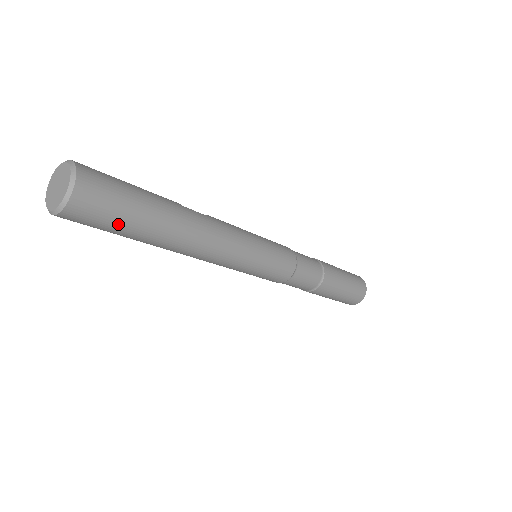
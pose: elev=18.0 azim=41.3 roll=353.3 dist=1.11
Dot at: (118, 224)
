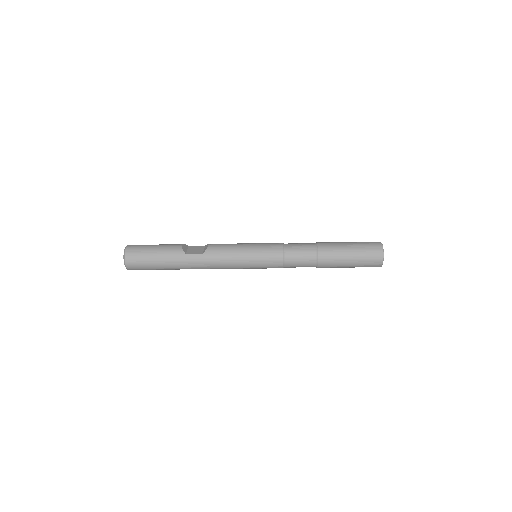
Dot at: (154, 269)
